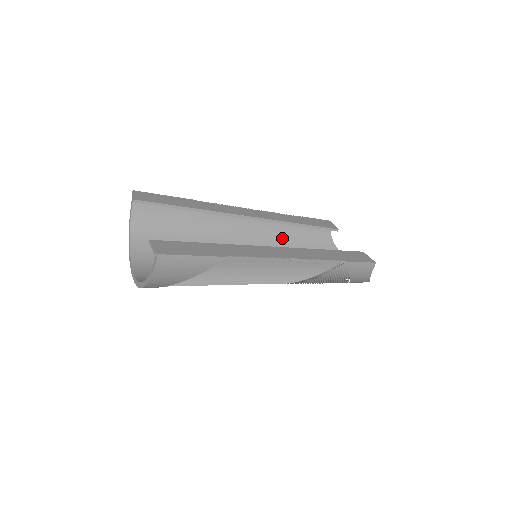
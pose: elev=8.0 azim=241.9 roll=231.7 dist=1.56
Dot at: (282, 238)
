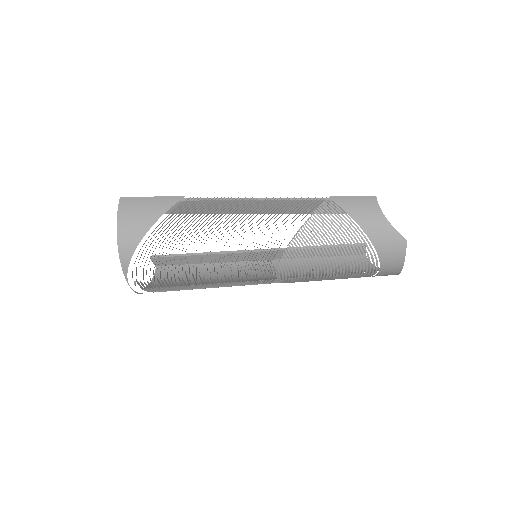
Dot at: (307, 272)
